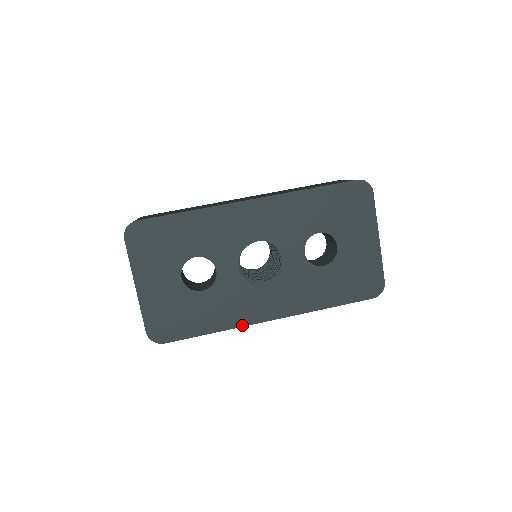
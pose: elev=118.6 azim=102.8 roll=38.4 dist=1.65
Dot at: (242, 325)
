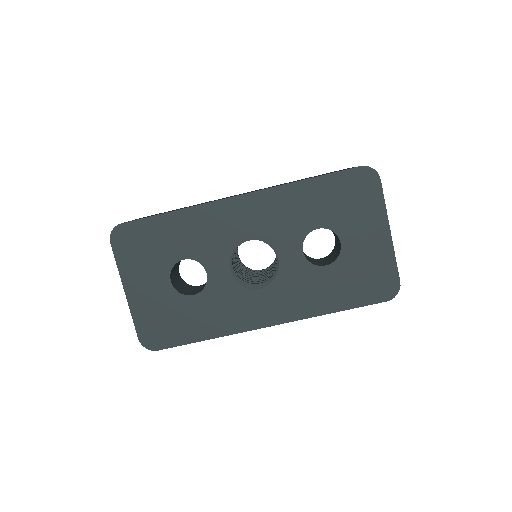
Dot at: (238, 331)
